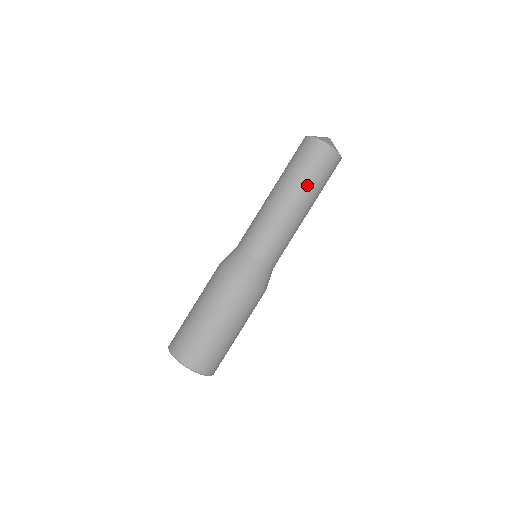
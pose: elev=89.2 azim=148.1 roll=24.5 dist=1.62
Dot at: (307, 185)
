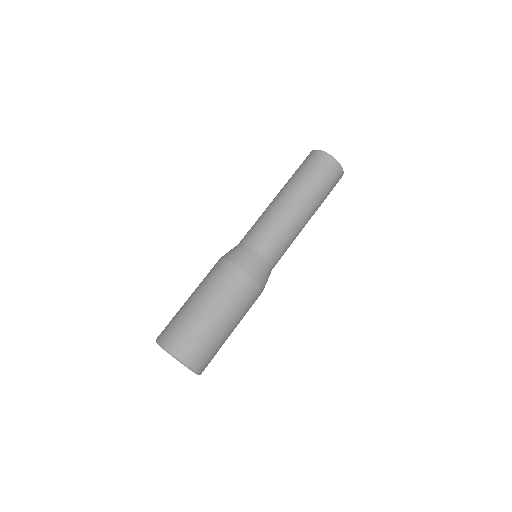
Dot at: (299, 182)
